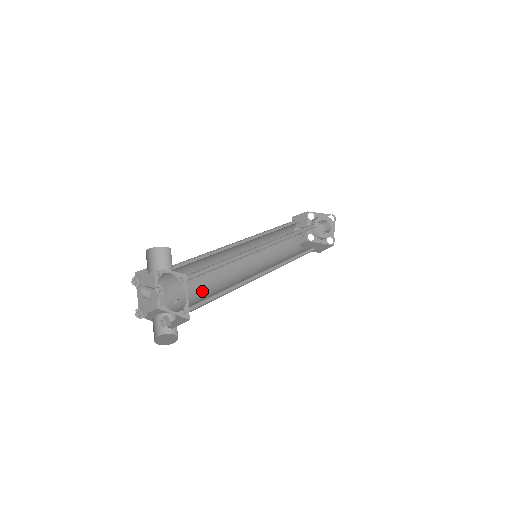
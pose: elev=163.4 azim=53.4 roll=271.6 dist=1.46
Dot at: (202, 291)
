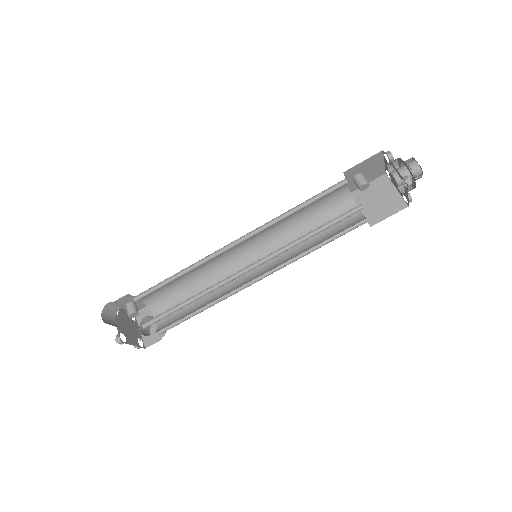
Dot at: (190, 293)
